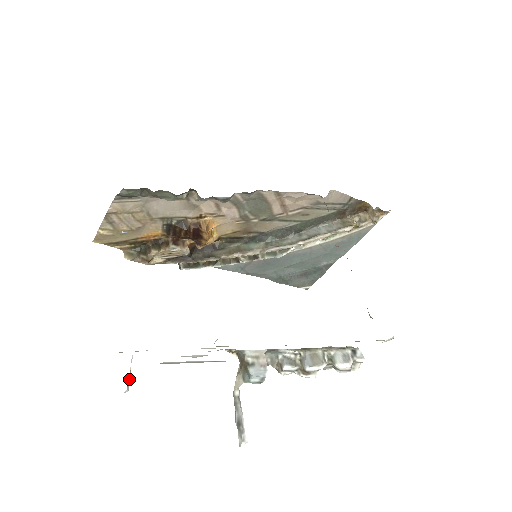
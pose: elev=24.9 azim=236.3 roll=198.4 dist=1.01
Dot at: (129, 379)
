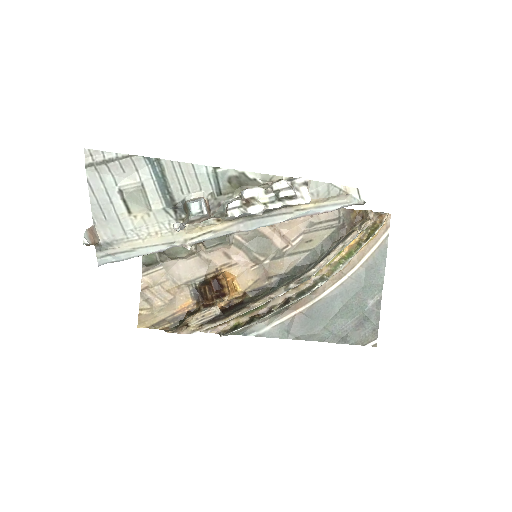
Dot at: (89, 237)
